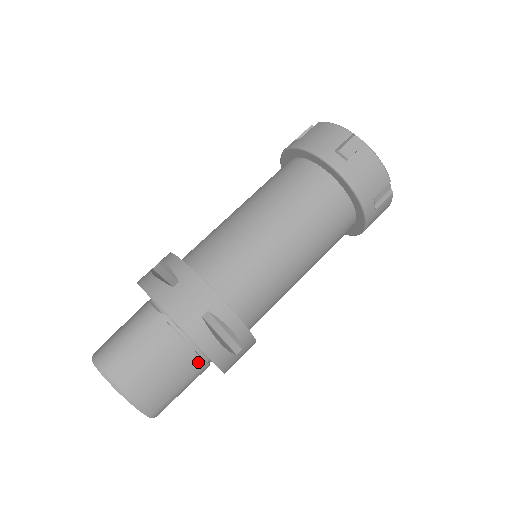
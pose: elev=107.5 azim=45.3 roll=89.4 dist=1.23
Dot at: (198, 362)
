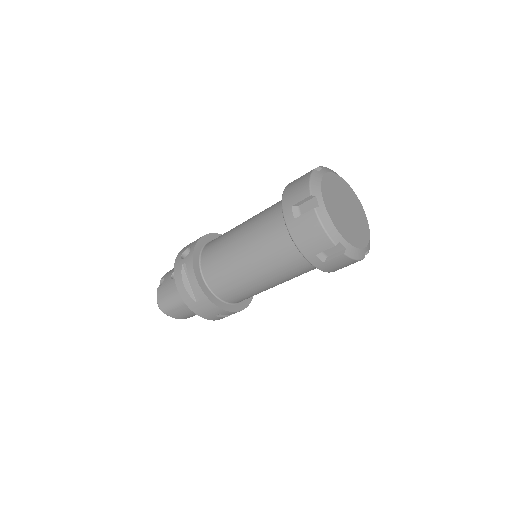
Dot at: occluded
